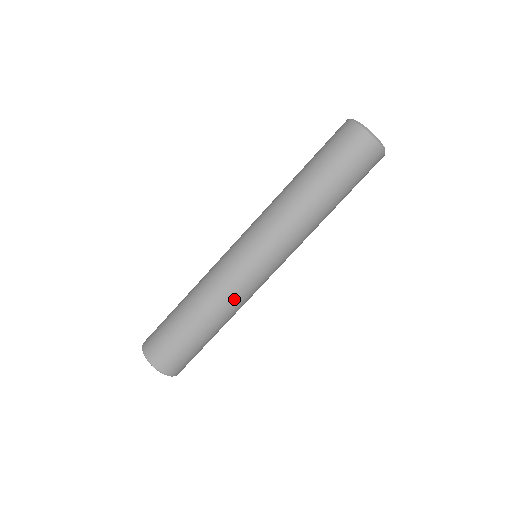
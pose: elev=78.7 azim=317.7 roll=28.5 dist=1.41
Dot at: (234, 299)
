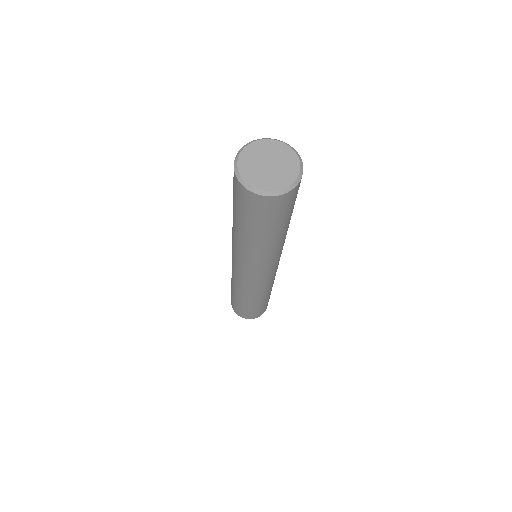
Dot at: (258, 292)
